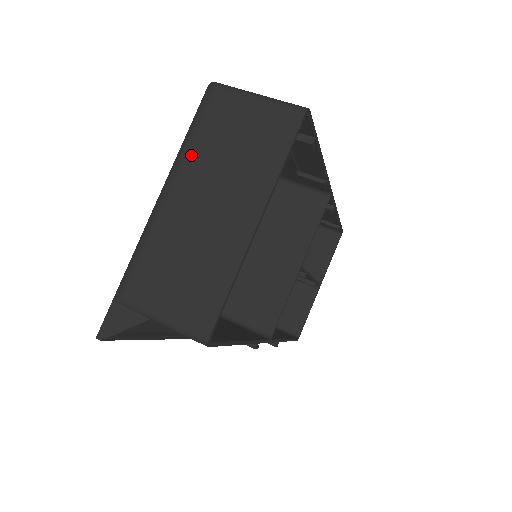
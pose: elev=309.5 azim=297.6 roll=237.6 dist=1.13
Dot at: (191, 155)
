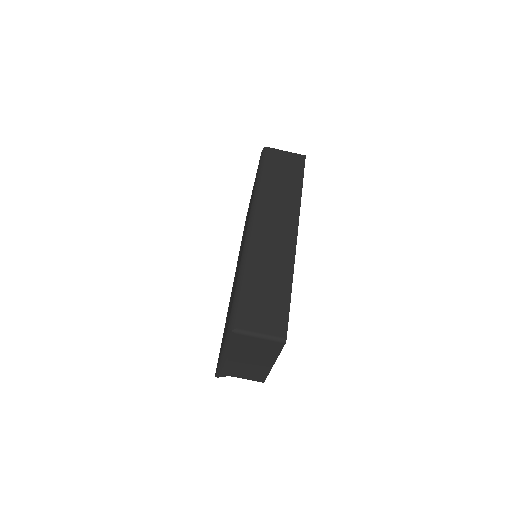
Dot at: (233, 349)
